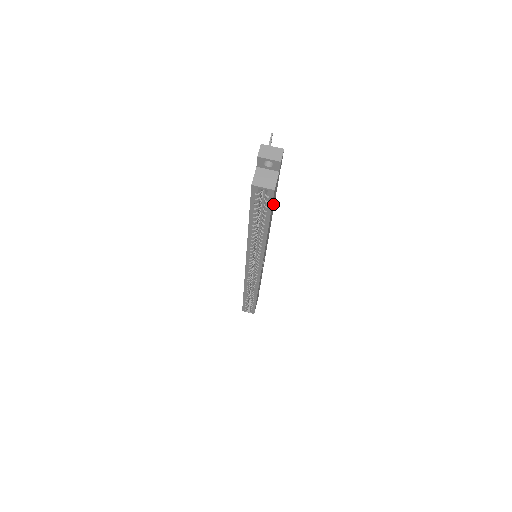
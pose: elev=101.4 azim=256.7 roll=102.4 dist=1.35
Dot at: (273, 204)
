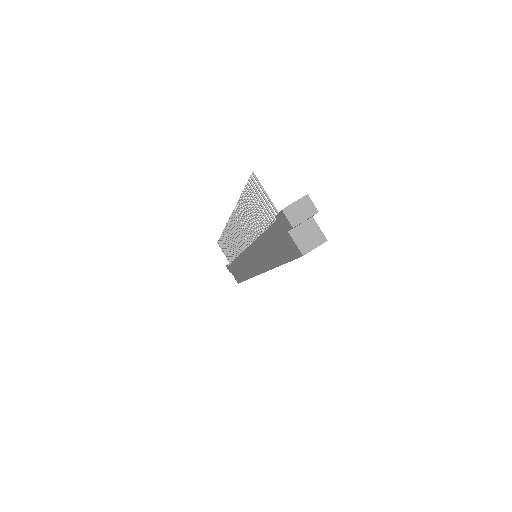
Dot at: occluded
